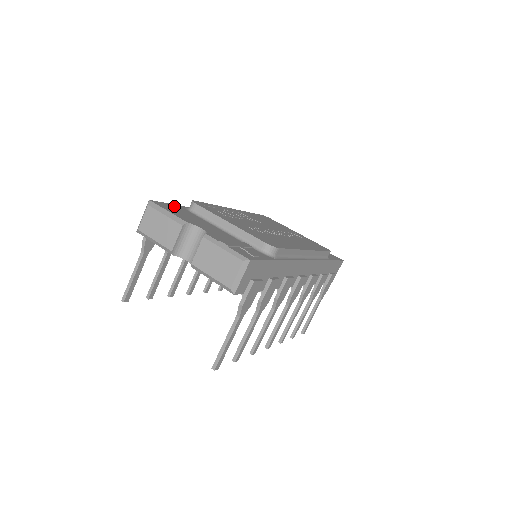
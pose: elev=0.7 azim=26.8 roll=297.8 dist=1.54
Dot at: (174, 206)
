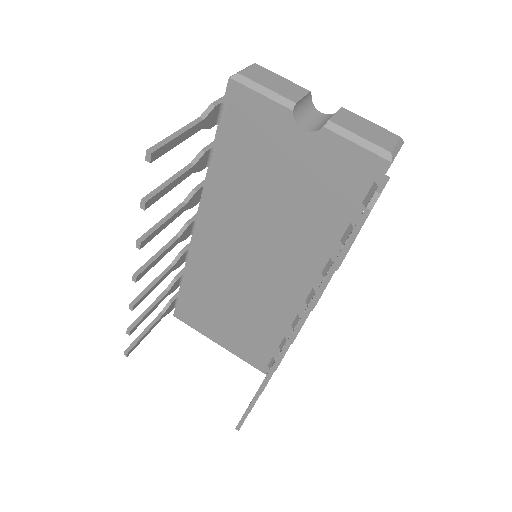
Dot at: occluded
